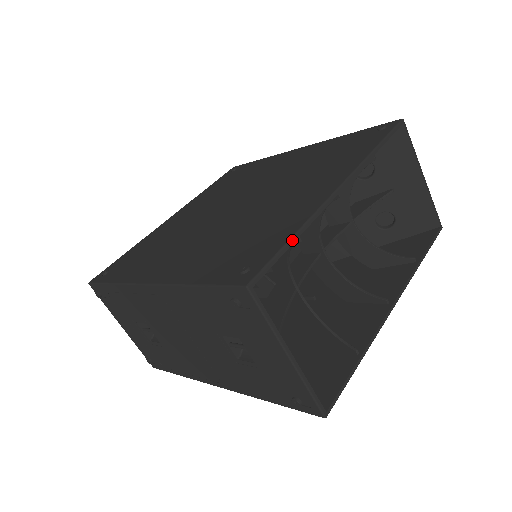
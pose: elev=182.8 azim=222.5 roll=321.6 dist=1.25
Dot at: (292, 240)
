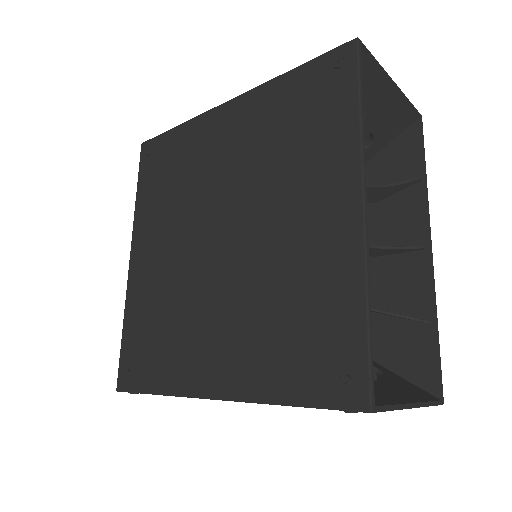
Dot at: (369, 319)
